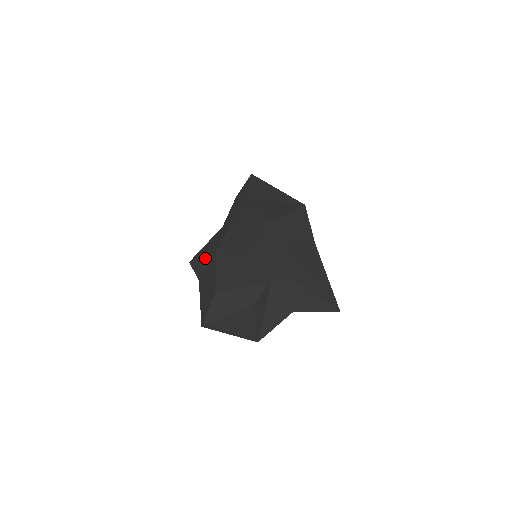
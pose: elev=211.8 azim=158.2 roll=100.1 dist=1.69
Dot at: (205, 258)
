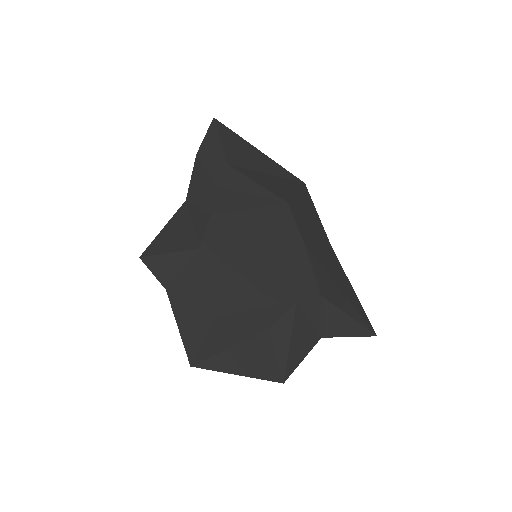
Dot at: (176, 256)
